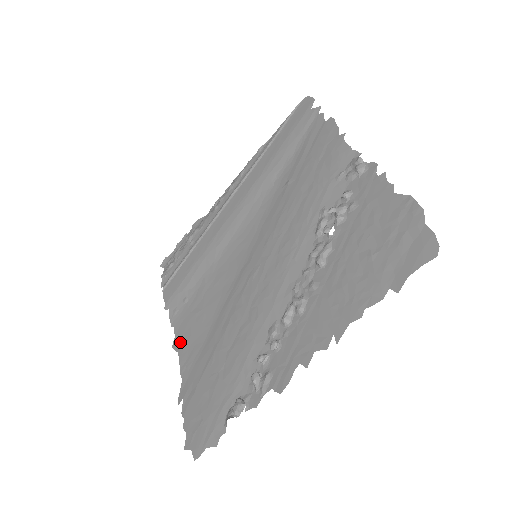
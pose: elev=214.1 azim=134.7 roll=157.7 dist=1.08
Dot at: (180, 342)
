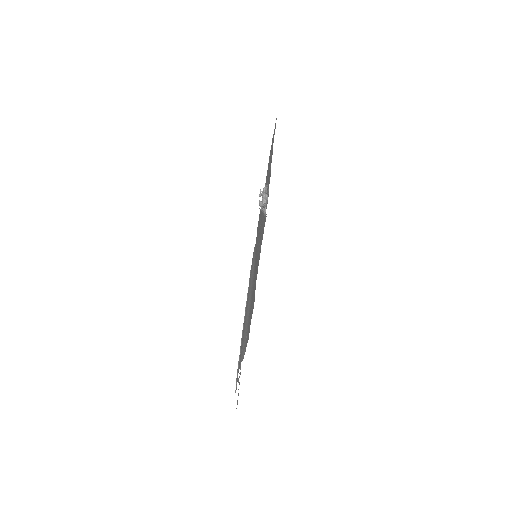
Dot at: (249, 328)
